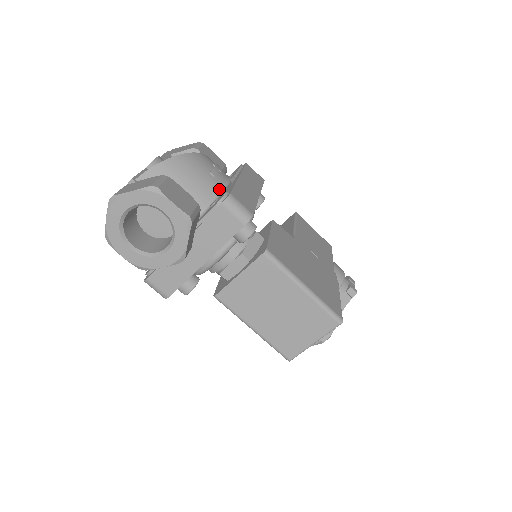
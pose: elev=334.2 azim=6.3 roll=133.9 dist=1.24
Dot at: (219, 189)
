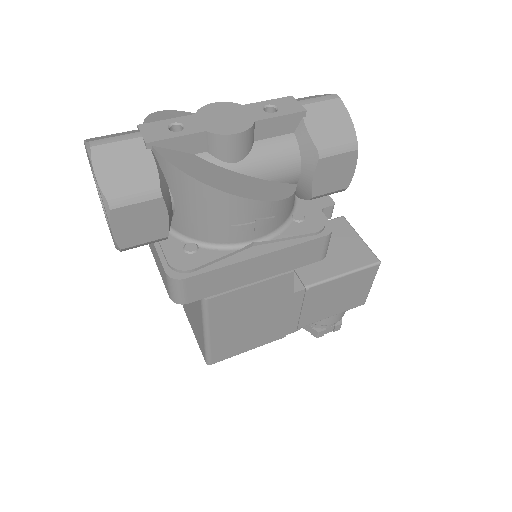
Dot at: (220, 242)
